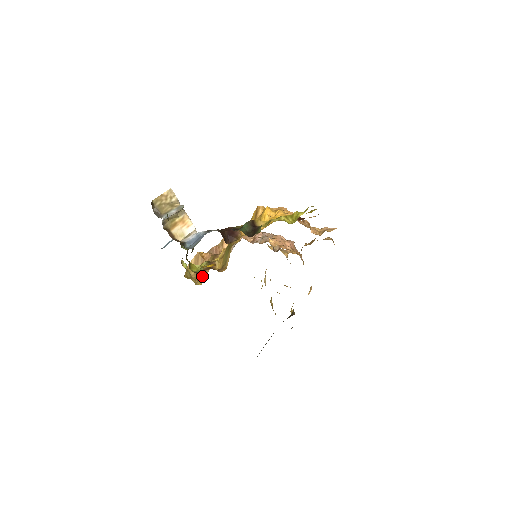
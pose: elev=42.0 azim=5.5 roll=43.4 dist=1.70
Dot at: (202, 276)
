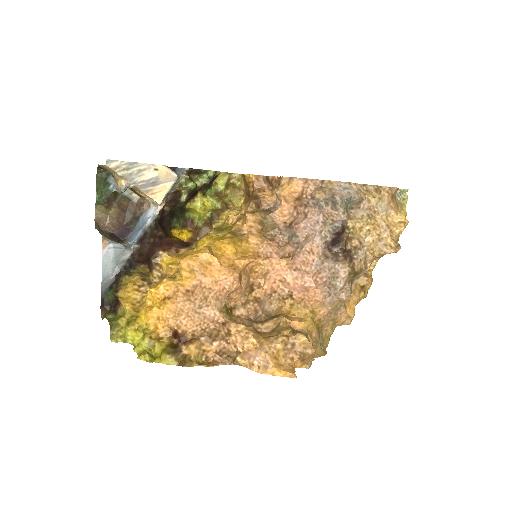
Dot at: occluded
